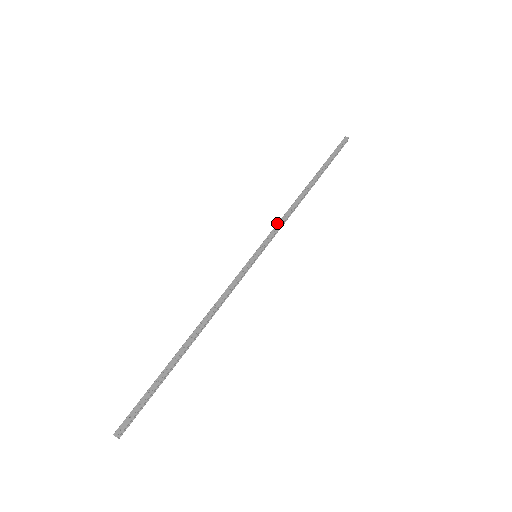
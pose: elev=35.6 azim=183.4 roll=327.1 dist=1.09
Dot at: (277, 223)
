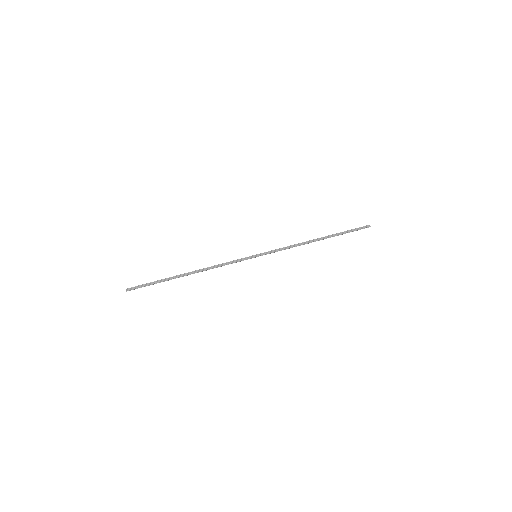
Dot at: (282, 248)
